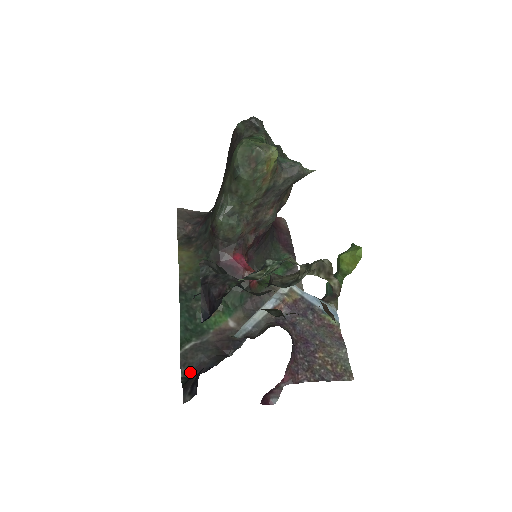
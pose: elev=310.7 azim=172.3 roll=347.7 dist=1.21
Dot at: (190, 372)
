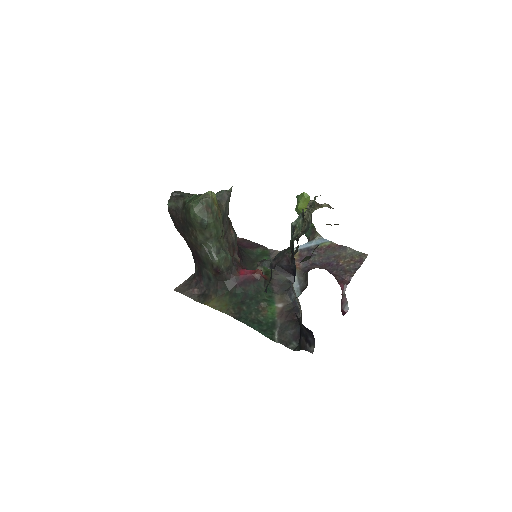
Dot at: (294, 344)
